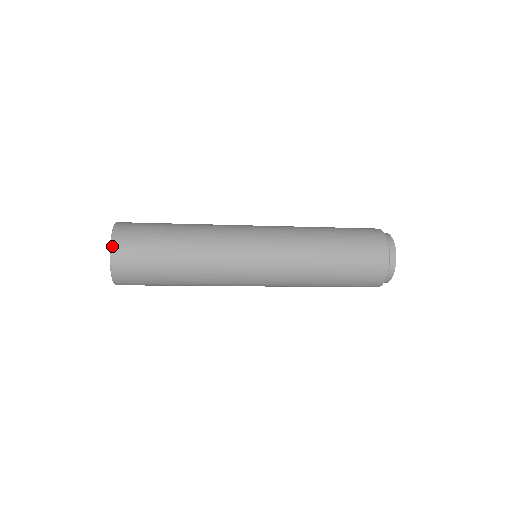
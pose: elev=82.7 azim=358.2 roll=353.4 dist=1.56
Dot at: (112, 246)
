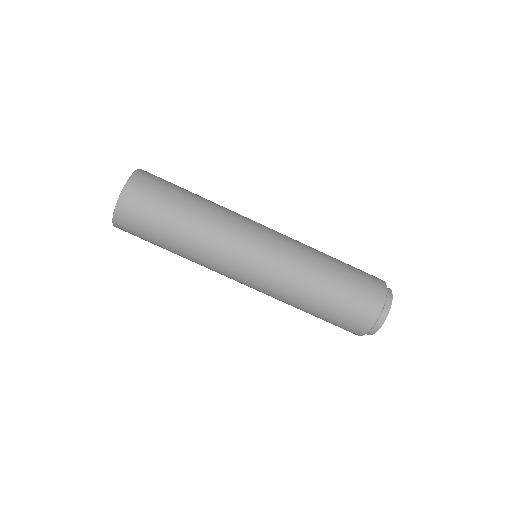
Dot at: (121, 196)
